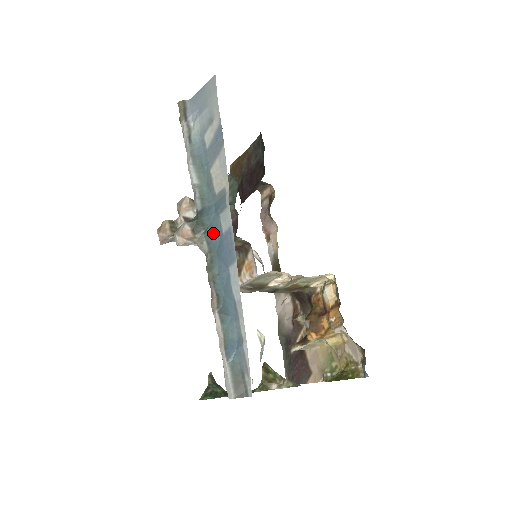
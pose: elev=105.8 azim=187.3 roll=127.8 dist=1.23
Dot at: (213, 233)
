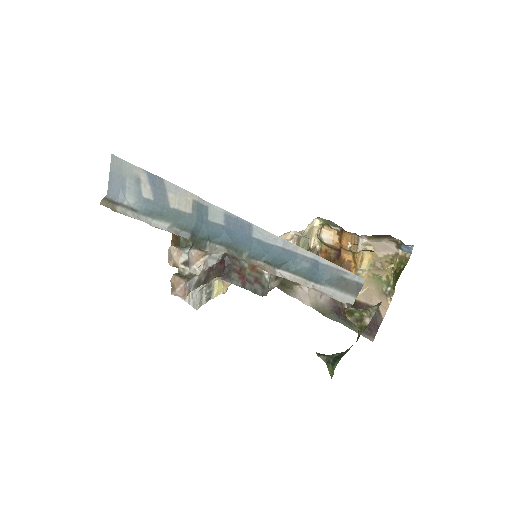
Dot at: (216, 235)
